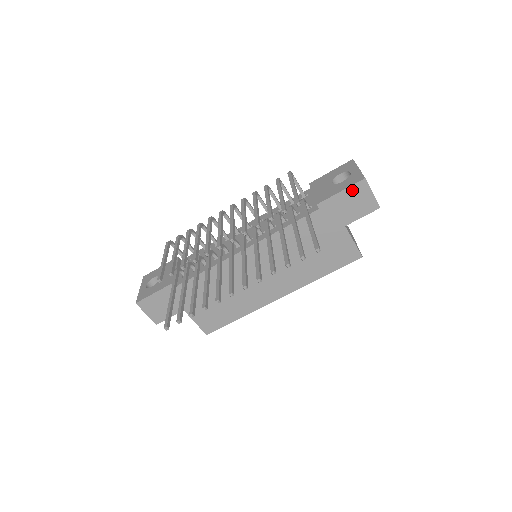
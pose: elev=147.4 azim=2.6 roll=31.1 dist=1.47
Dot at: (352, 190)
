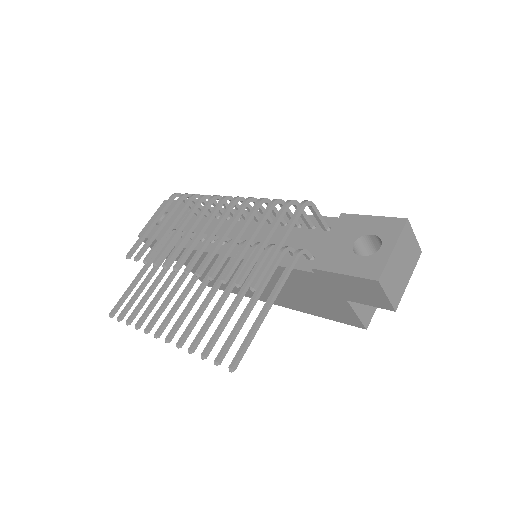
Dot at: (358, 280)
